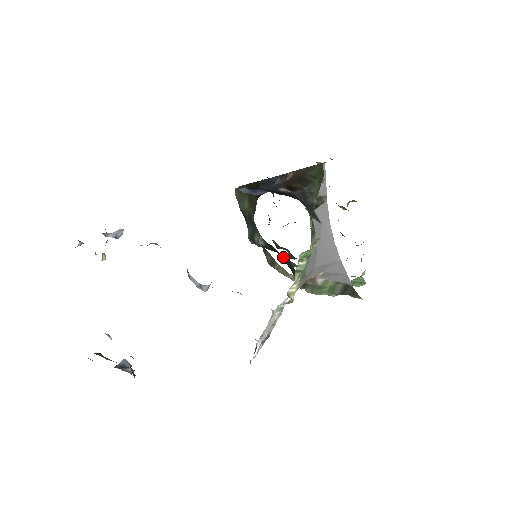
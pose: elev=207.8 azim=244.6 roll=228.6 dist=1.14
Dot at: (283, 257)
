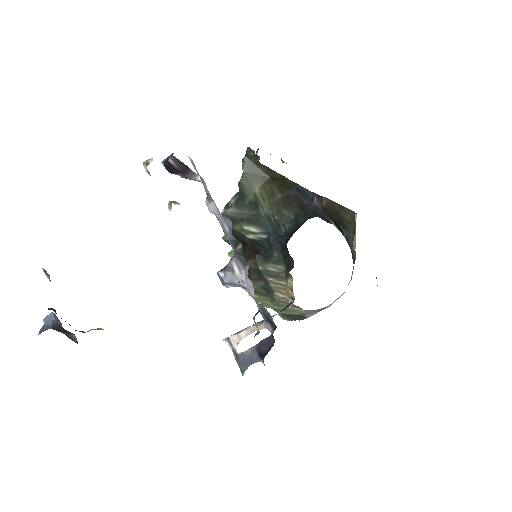
Dot at: (254, 256)
